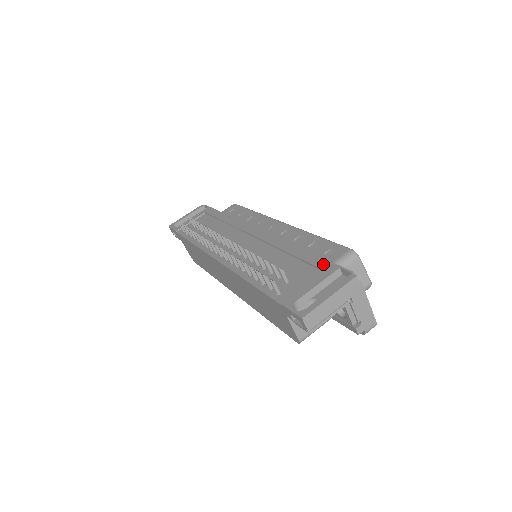
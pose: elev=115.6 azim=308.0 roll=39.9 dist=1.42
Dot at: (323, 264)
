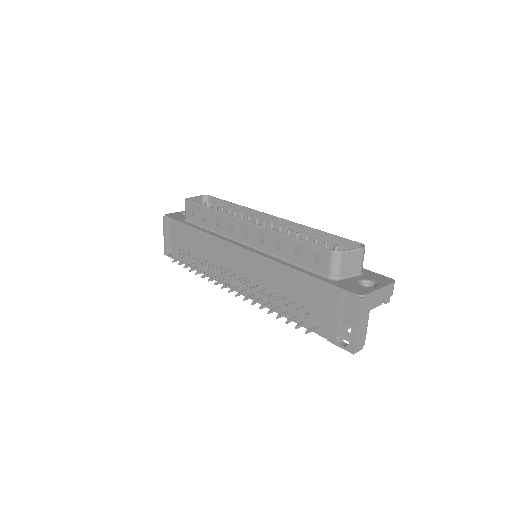
Dot at: (326, 288)
